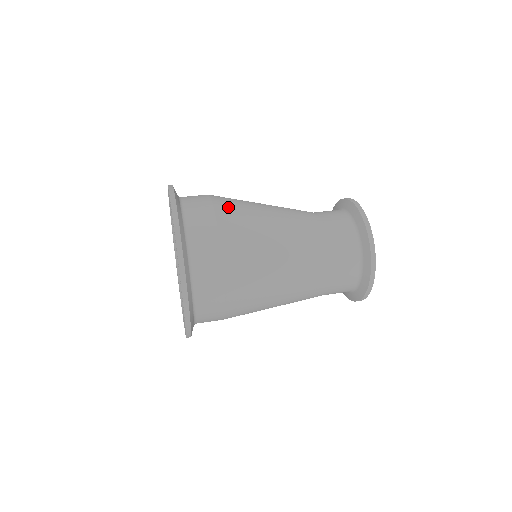
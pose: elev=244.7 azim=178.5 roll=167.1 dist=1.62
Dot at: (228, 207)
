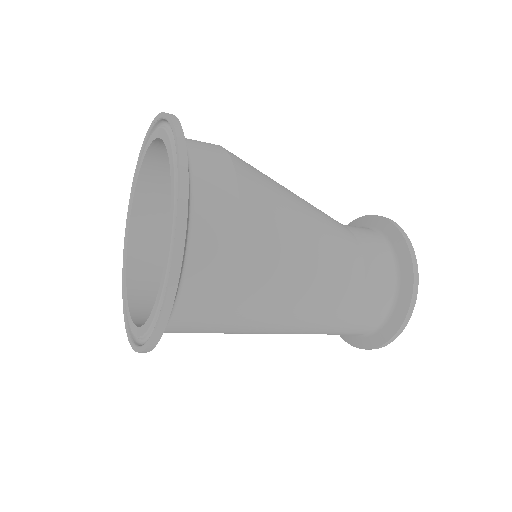
Dot at: (259, 230)
